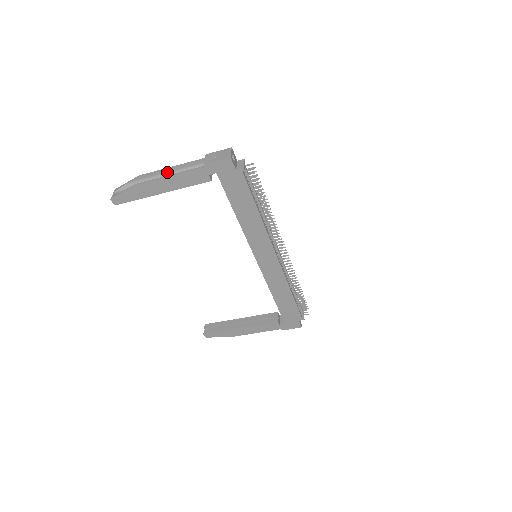
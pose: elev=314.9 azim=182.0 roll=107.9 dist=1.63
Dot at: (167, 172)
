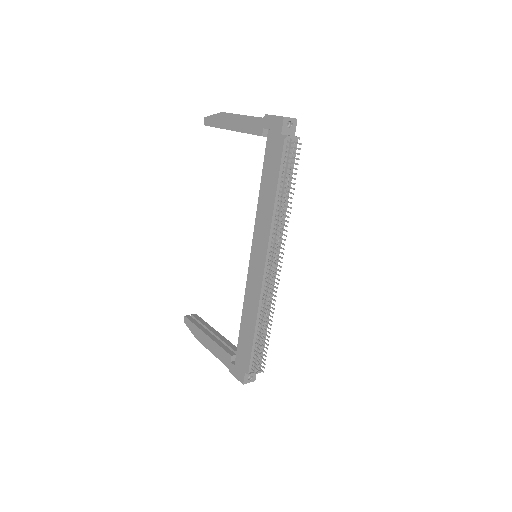
Dot at: occluded
